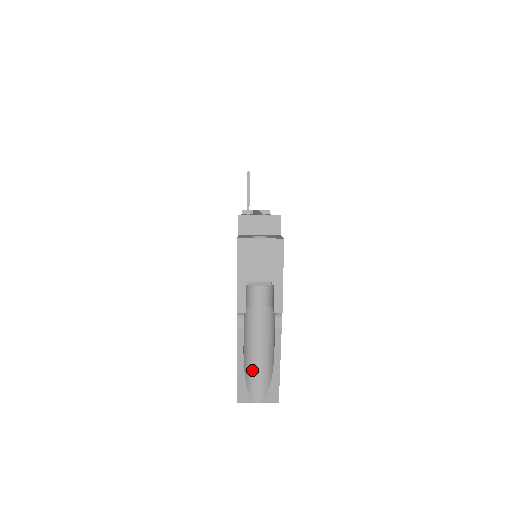
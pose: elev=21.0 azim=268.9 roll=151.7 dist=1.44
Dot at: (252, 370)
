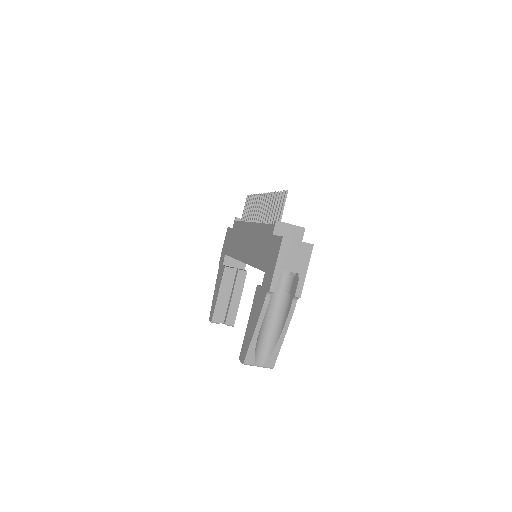
Dot at: (261, 339)
